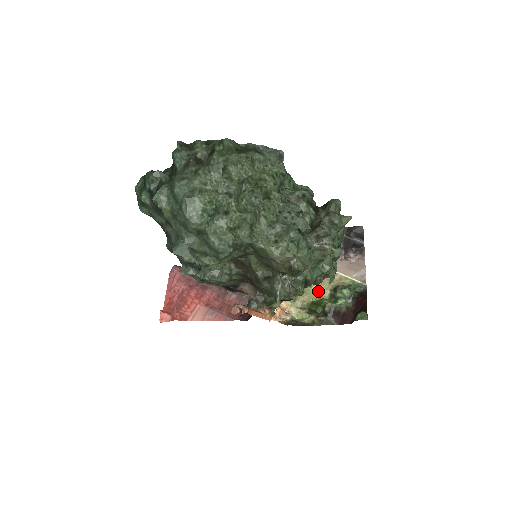
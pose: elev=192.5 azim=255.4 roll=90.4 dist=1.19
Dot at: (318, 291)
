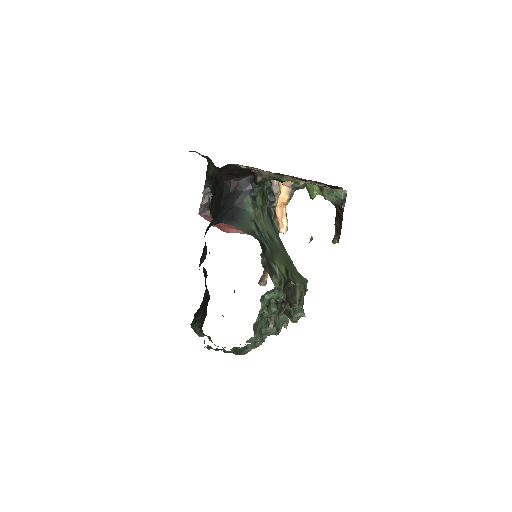
Dot at: occluded
